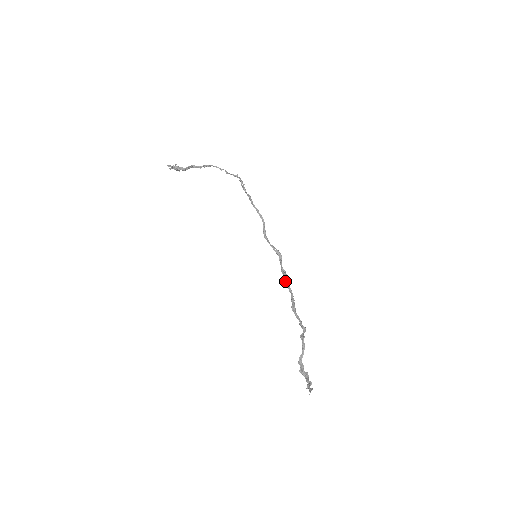
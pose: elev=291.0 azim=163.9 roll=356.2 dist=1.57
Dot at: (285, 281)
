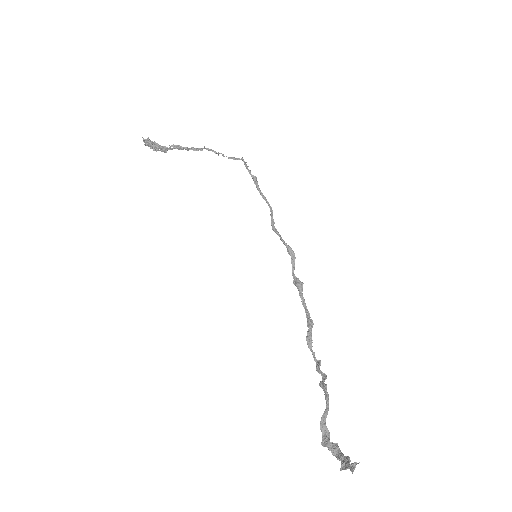
Dot at: (299, 292)
